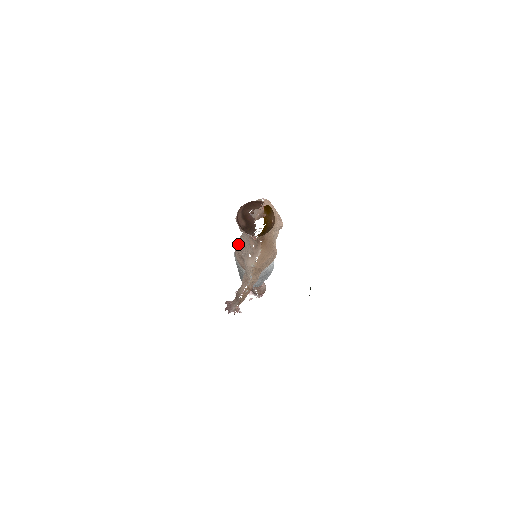
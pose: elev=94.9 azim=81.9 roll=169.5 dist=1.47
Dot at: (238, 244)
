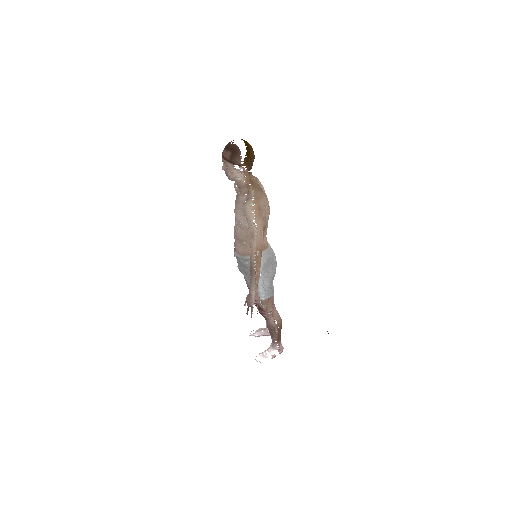
Dot at: (235, 232)
